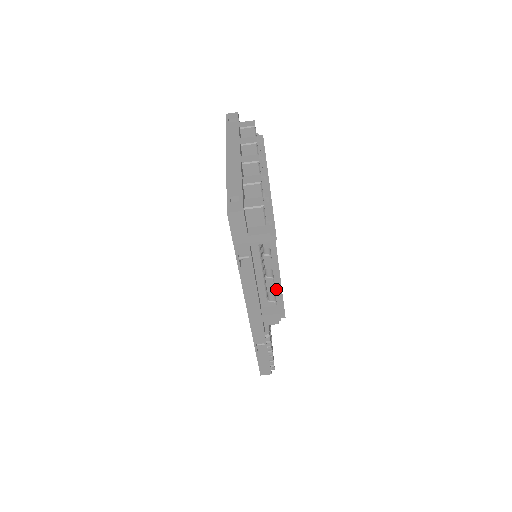
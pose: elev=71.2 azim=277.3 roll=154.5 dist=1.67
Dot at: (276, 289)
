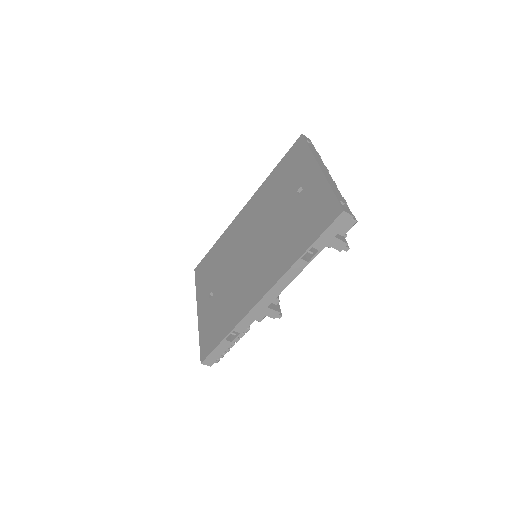
Dot at: occluded
